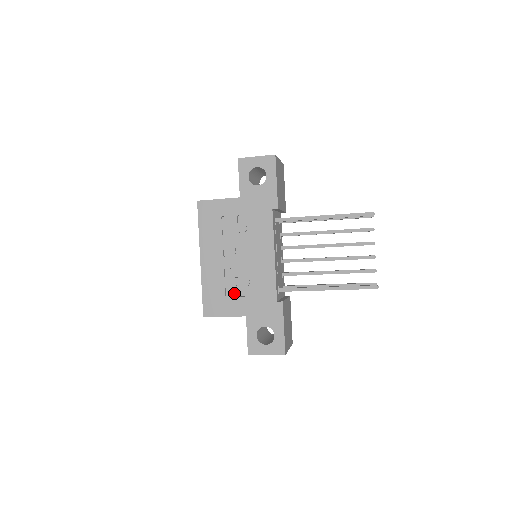
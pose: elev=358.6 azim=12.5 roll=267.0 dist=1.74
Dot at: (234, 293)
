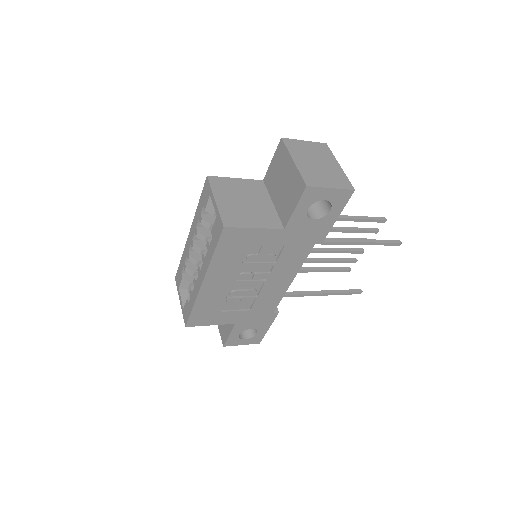
Dot at: (230, 308)
